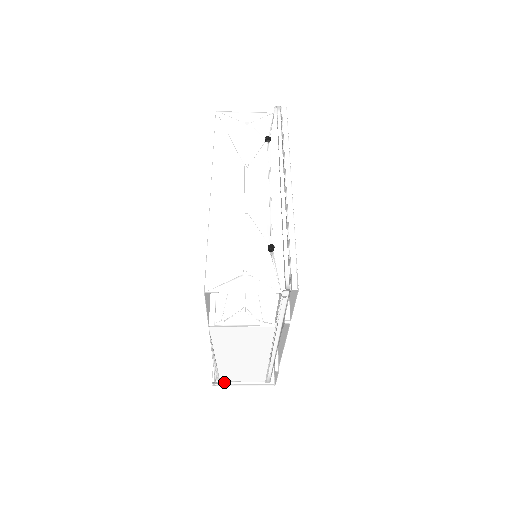
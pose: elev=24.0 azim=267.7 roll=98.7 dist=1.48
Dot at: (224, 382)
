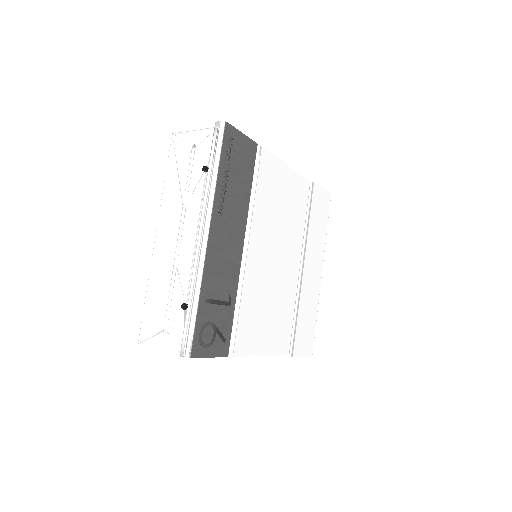
Dot at: occluded
